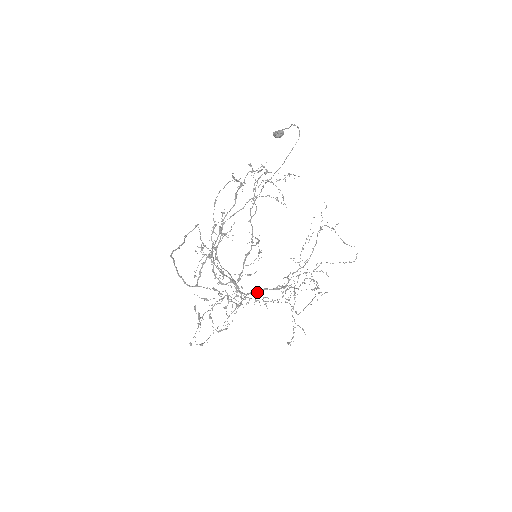
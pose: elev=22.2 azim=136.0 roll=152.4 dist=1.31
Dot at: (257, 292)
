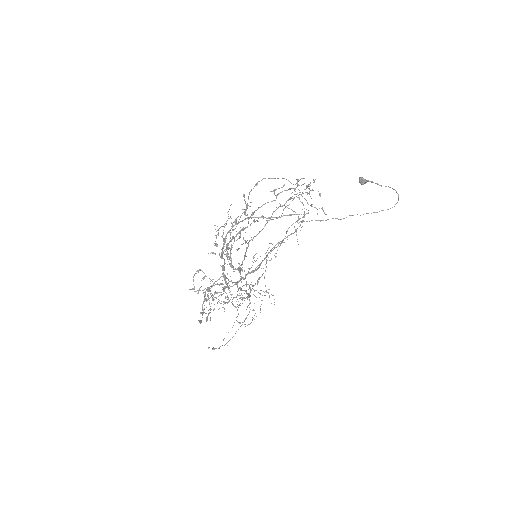
Dot at: (242, 290)
